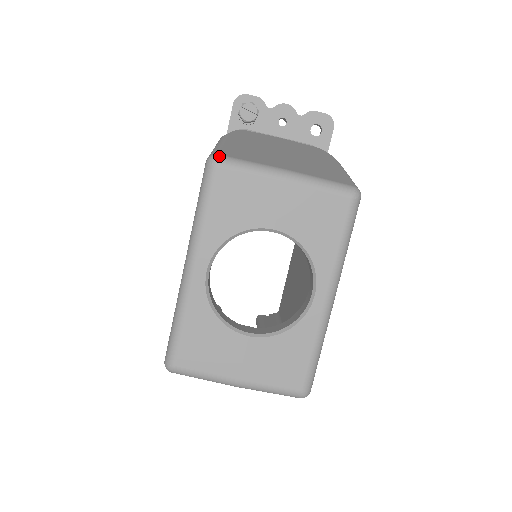
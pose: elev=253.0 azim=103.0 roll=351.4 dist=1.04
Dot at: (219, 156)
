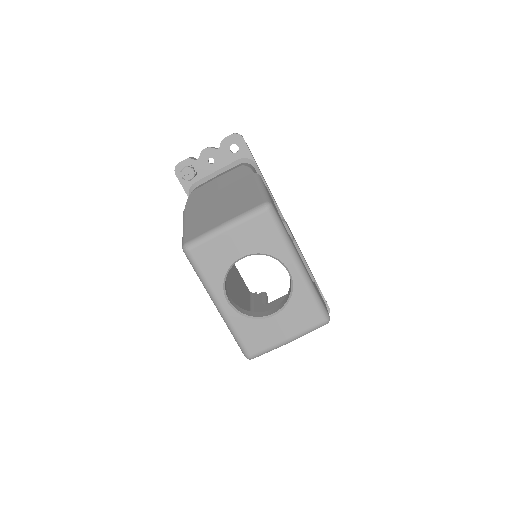
Dot at: (186, 244)
